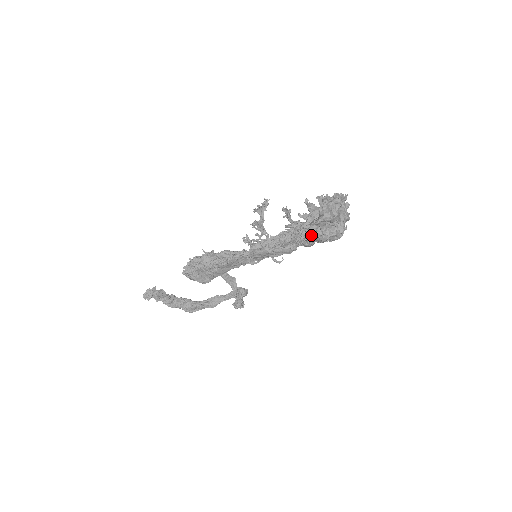
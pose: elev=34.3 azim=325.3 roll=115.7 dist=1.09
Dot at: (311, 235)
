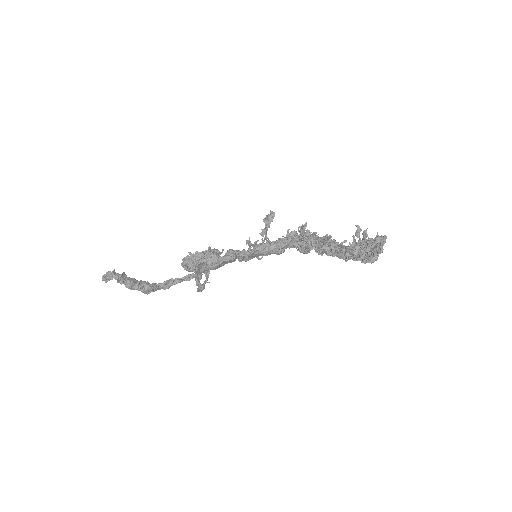
Dot at: (350, 257)
